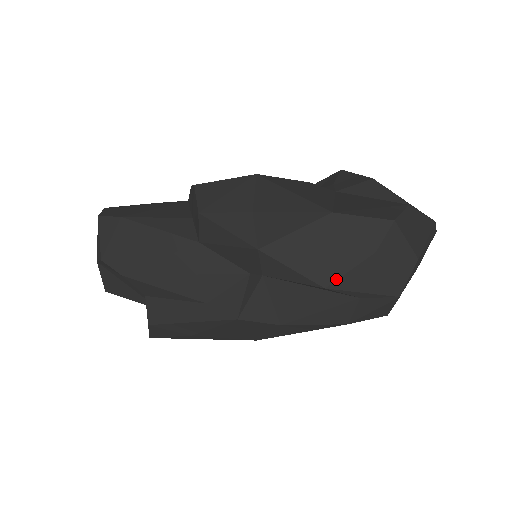
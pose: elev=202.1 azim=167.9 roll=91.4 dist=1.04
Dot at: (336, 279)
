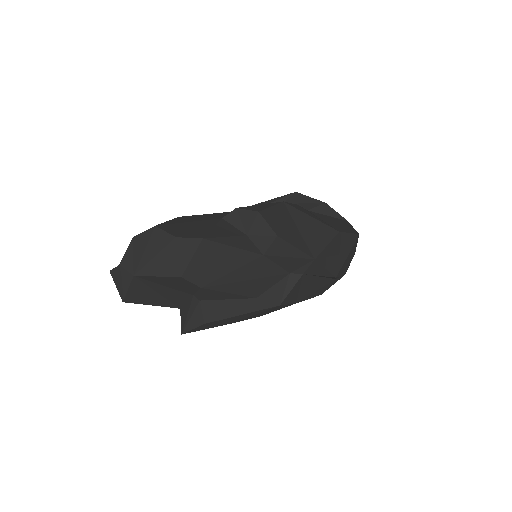
Dot at: (339, 271)
